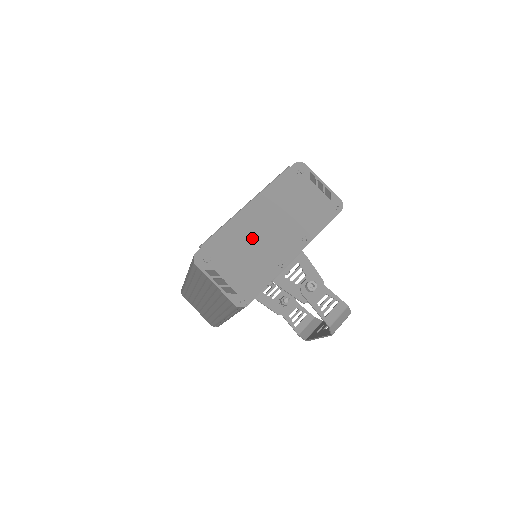
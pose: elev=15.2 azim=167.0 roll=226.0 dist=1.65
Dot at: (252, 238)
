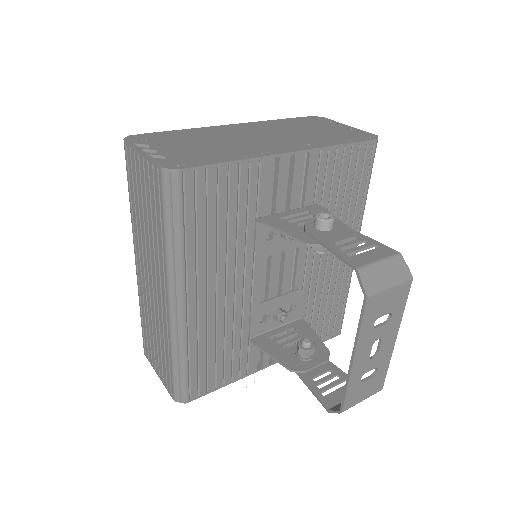
Dot at: (224, 137)
